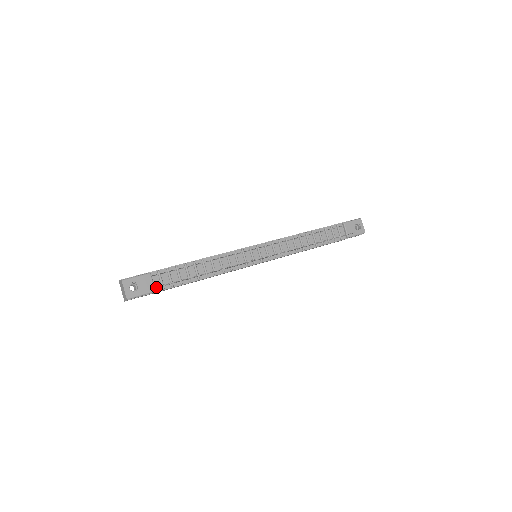
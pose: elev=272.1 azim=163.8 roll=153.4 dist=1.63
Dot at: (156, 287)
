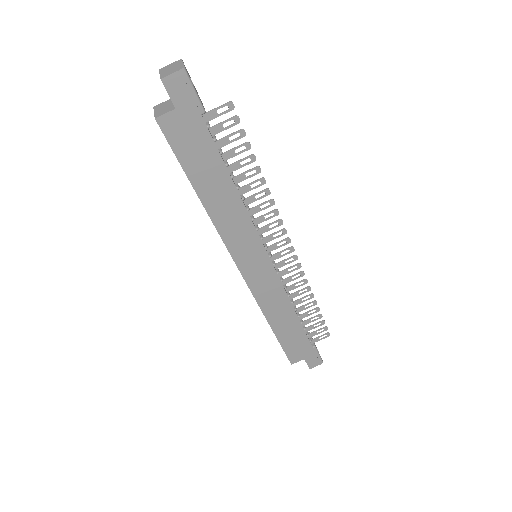
Dot at: occluded
